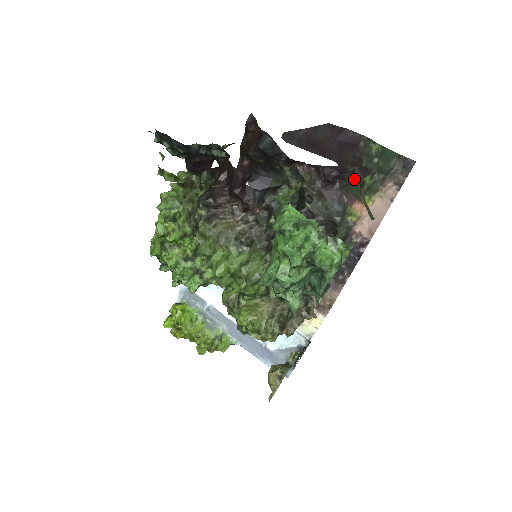
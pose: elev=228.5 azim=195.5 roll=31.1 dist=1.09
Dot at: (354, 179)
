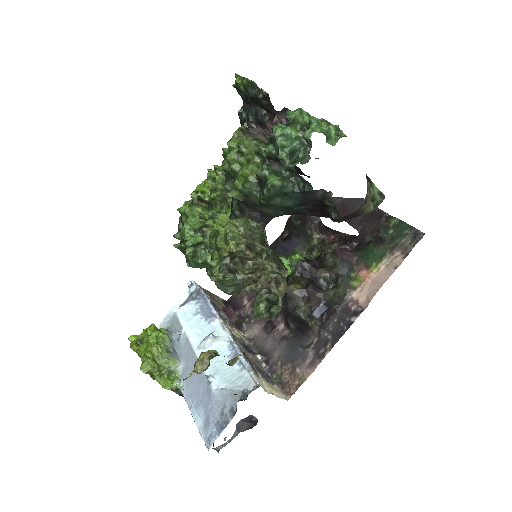
Dot at: (368, 247)
